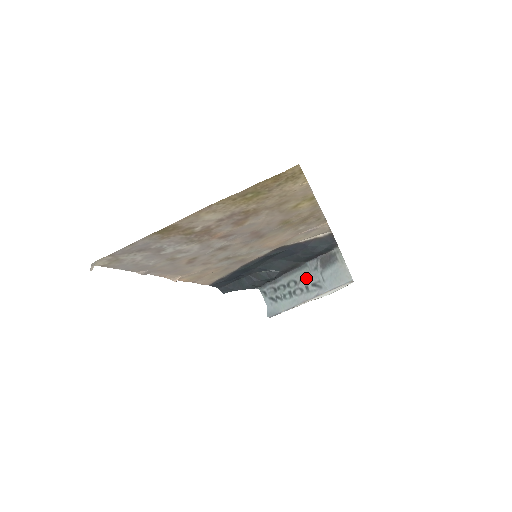
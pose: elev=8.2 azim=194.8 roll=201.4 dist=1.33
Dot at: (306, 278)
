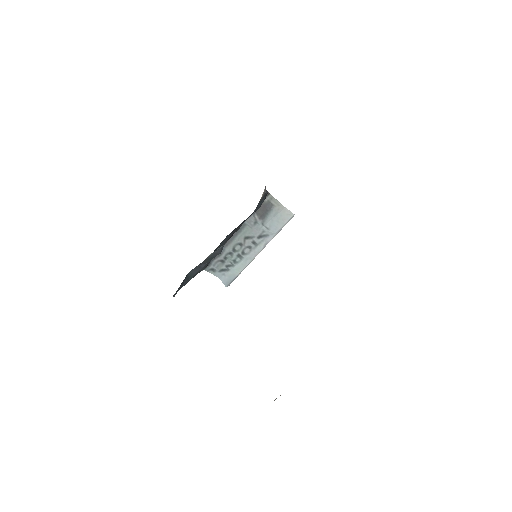
Dot at: (250, 235)
